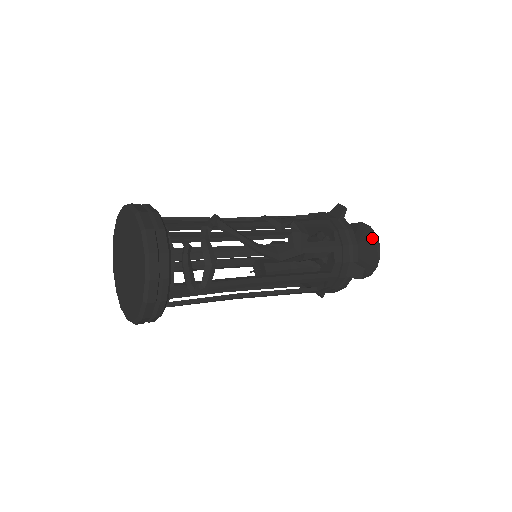
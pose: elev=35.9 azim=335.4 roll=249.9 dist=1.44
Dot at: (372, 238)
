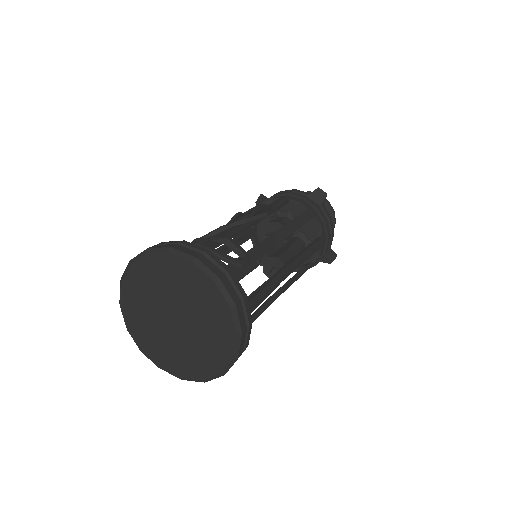
Dot at: occluded
